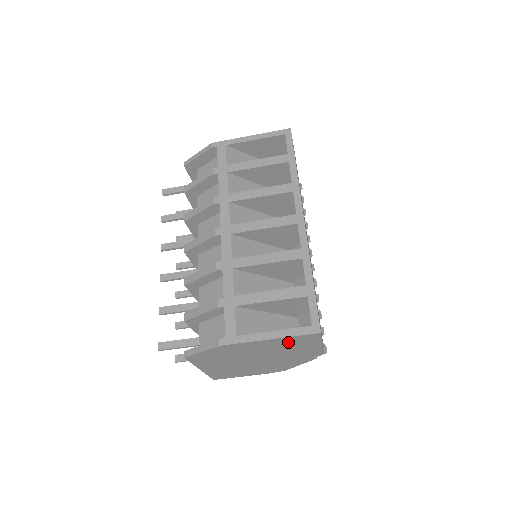
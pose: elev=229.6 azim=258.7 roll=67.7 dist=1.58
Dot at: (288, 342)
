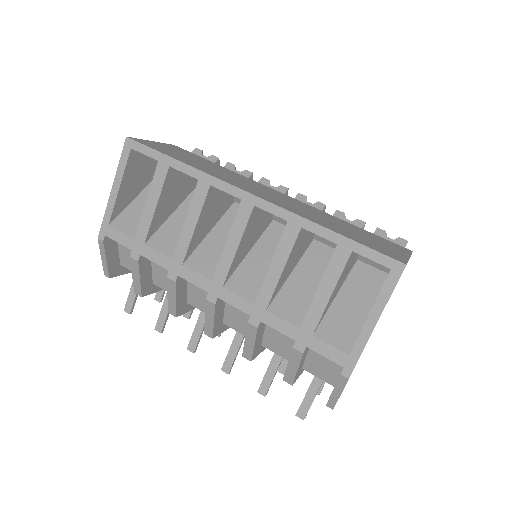
Dot at: occluded
